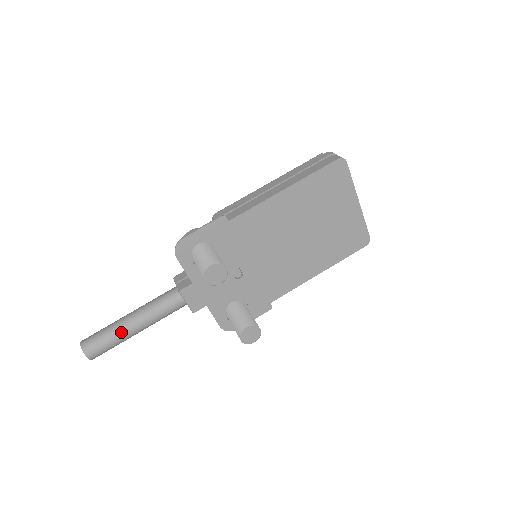
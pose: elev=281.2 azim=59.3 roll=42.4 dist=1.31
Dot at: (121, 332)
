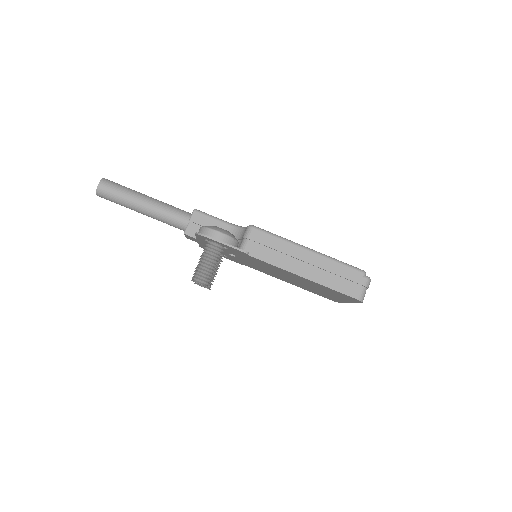
Dot at: (130, 207)
